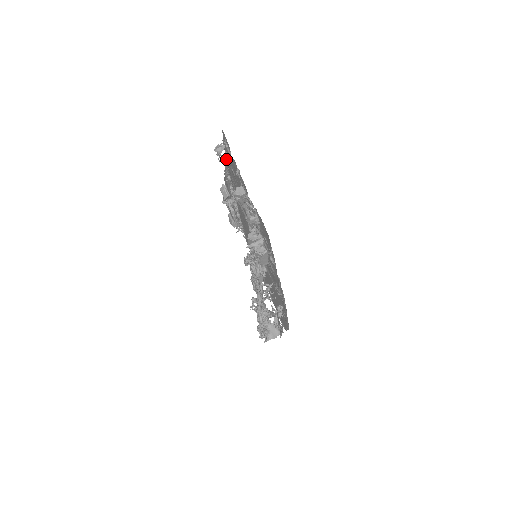
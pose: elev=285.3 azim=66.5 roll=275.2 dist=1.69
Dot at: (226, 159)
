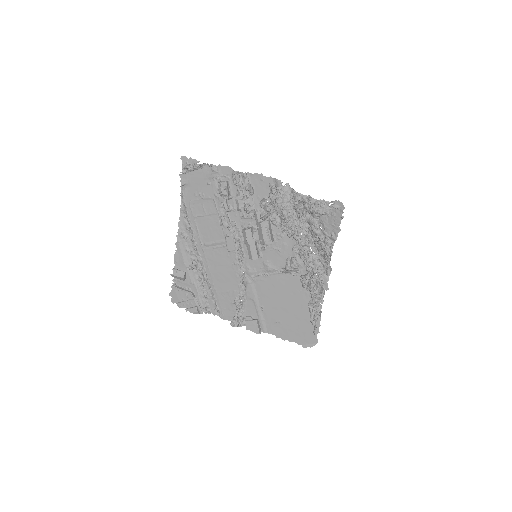
Dot at: (184, 200)
